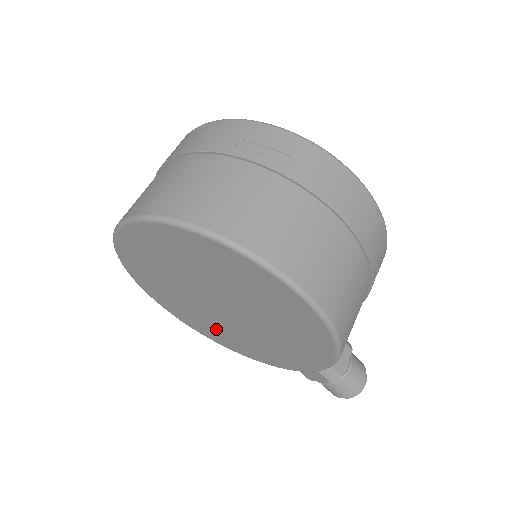
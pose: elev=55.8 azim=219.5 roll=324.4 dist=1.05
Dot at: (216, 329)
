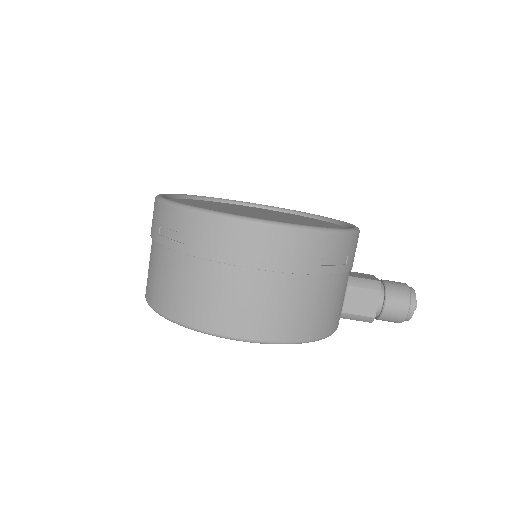
Dot at: occluded
